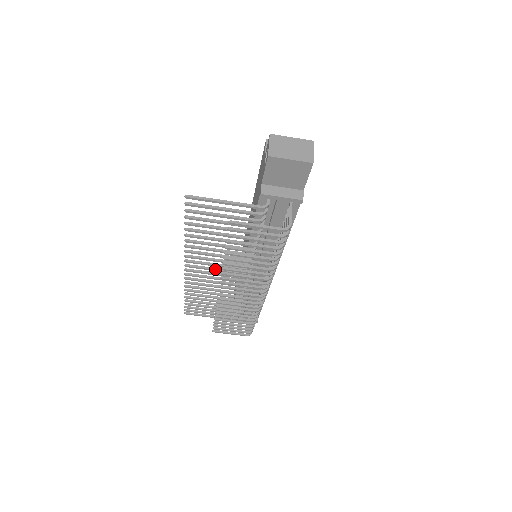
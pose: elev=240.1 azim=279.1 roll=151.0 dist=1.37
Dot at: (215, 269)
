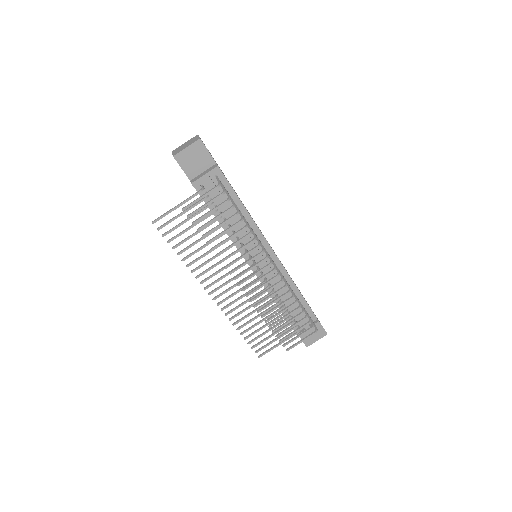
Dot at: (230, 280)
